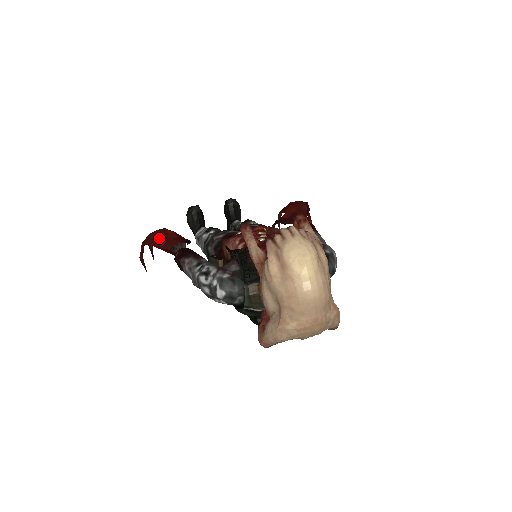
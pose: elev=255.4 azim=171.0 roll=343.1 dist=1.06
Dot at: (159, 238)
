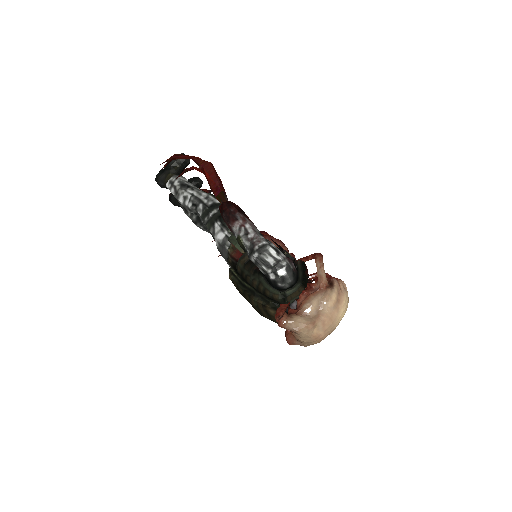
Dot at: occluded
